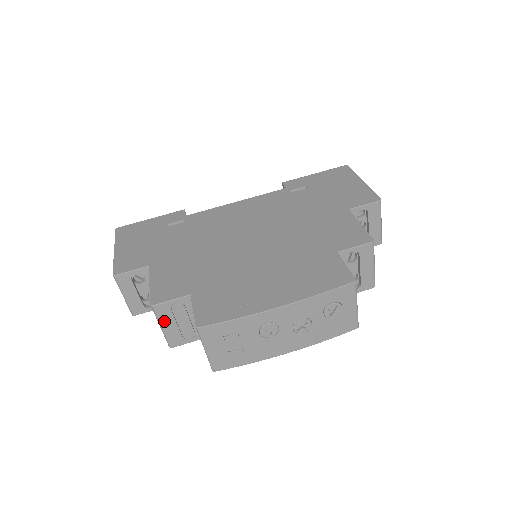
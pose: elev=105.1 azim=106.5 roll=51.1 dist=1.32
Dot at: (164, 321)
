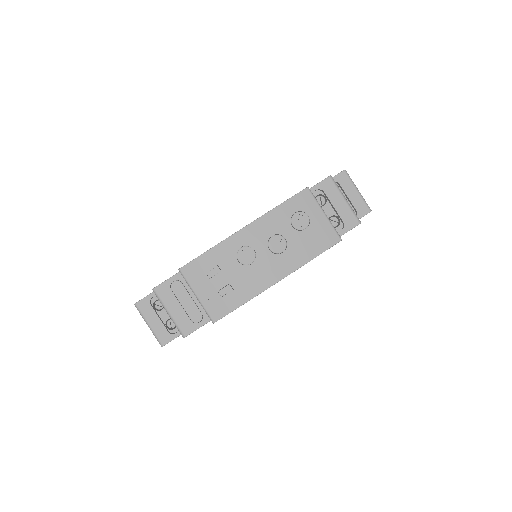
Dot at: (168, 304)
